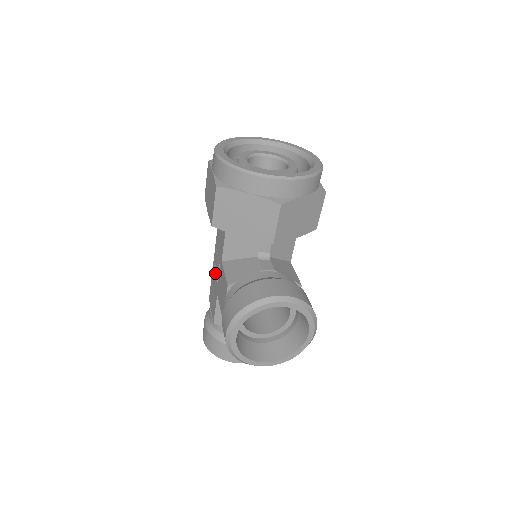
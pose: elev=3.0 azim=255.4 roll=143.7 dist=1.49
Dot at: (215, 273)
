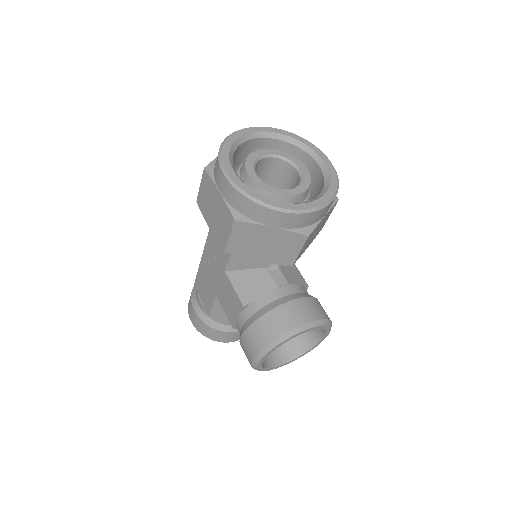
Dot at: (209, 272)
